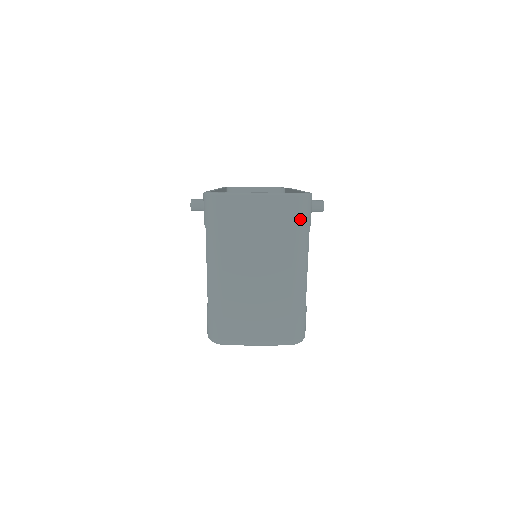
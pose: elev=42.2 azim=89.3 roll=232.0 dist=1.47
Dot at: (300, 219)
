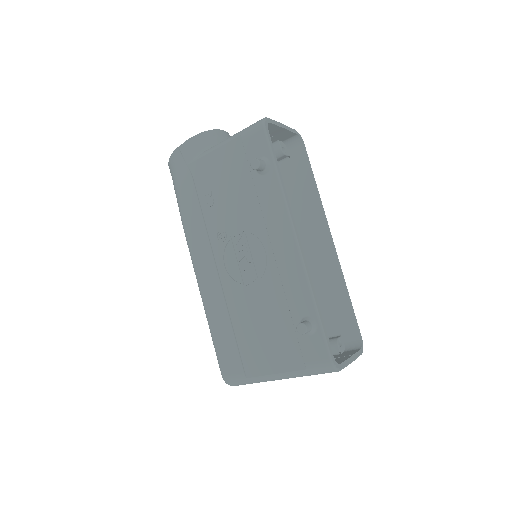
Dot at: occluded
